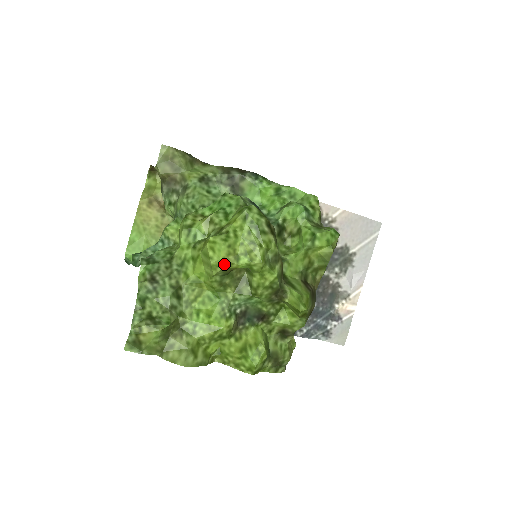
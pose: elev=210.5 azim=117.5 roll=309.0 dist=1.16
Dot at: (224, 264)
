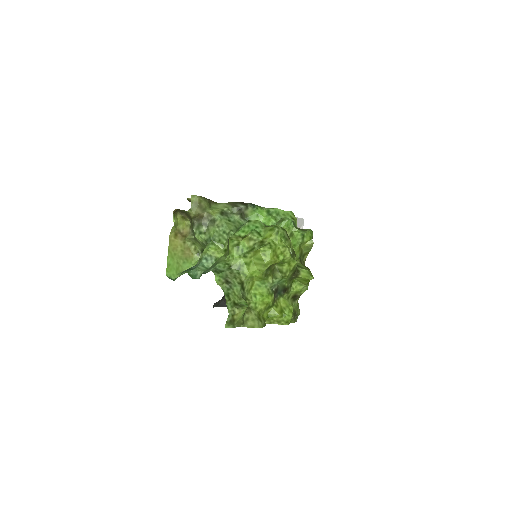
Dot at: (272, 262)
